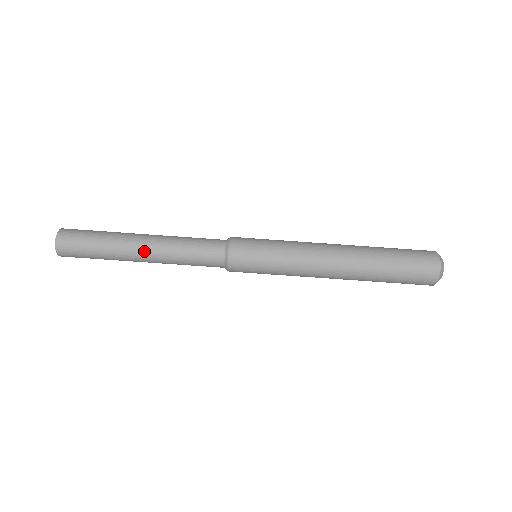
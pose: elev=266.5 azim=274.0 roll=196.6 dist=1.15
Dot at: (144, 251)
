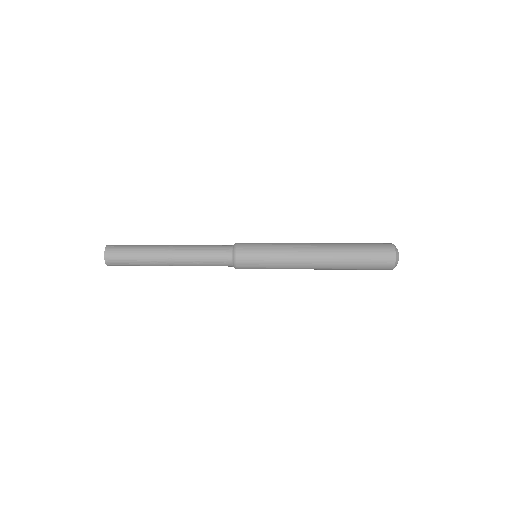
Dot at: (171, 254)
